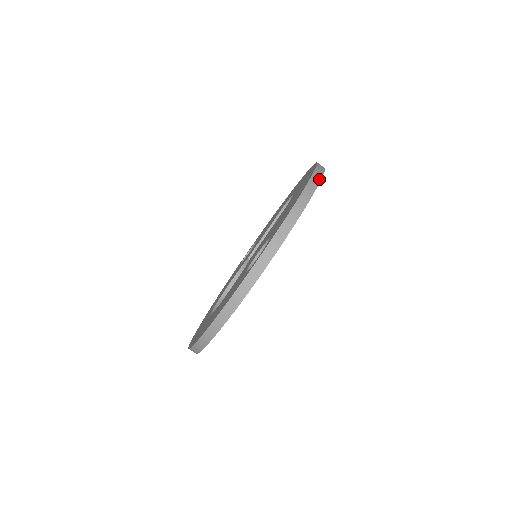
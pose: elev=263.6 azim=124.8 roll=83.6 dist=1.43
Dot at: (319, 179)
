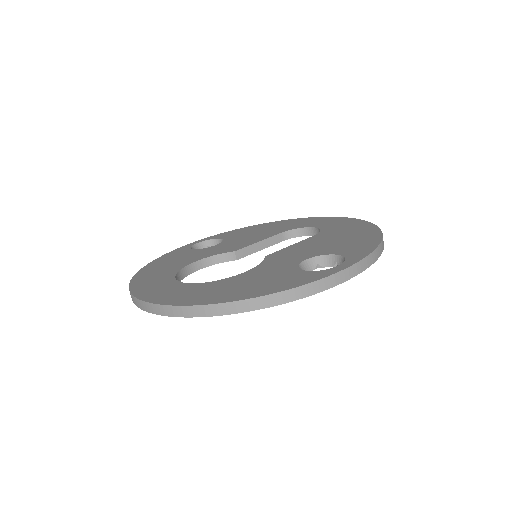
Dot at: occluded
